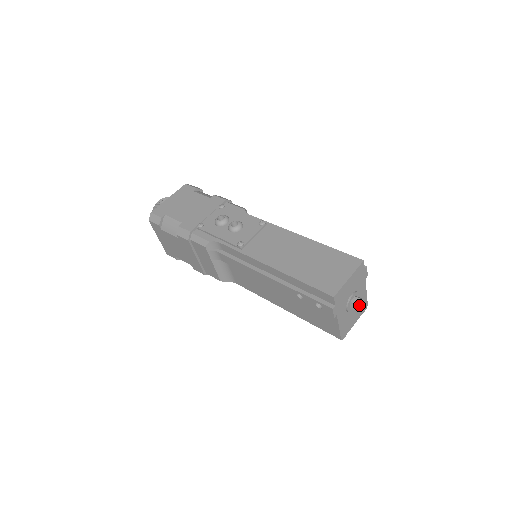
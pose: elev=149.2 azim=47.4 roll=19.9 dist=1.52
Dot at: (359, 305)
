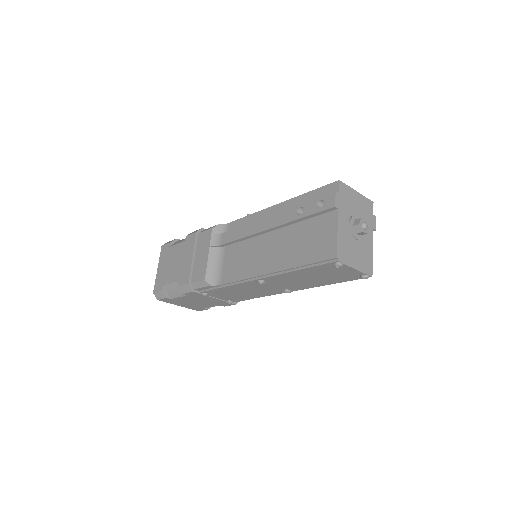
Dot at: (364, 222)
